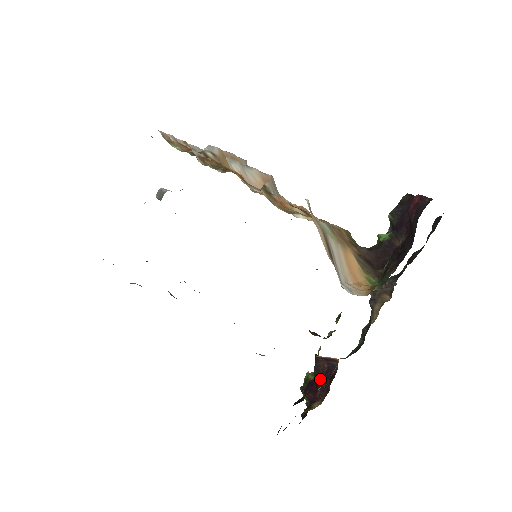
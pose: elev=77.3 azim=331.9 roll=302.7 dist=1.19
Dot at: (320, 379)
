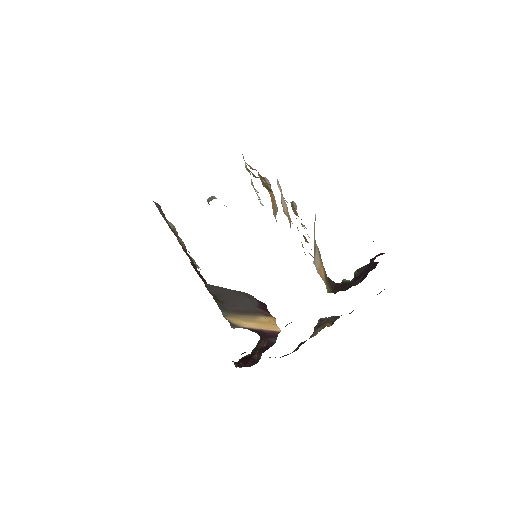
Dot at: (255, 354)
